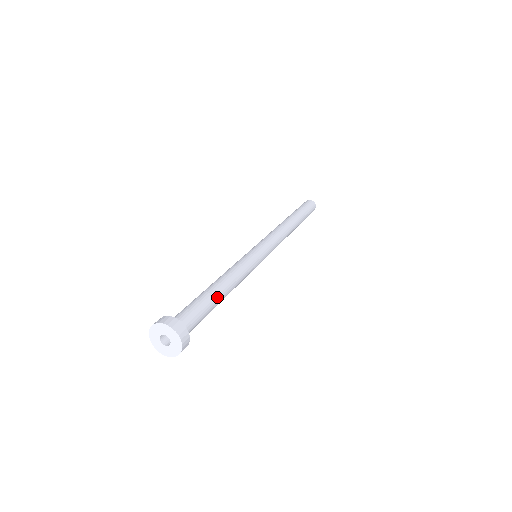
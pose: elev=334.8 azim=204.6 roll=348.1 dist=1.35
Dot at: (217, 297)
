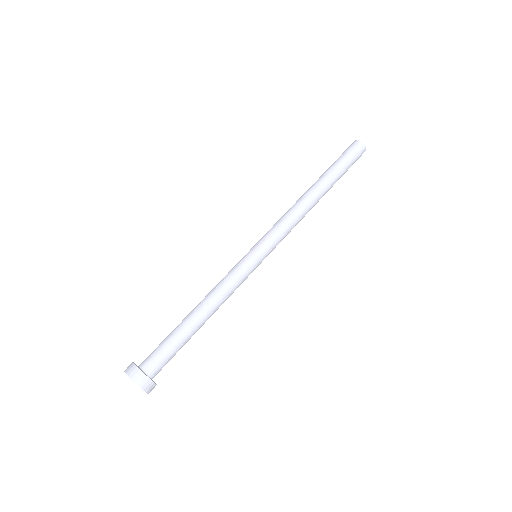
Dot at: occluded
